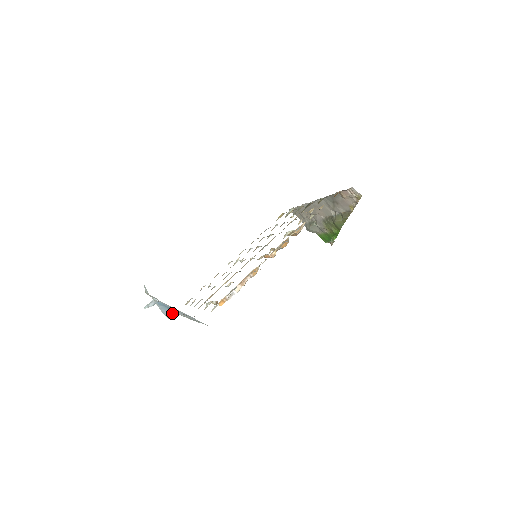
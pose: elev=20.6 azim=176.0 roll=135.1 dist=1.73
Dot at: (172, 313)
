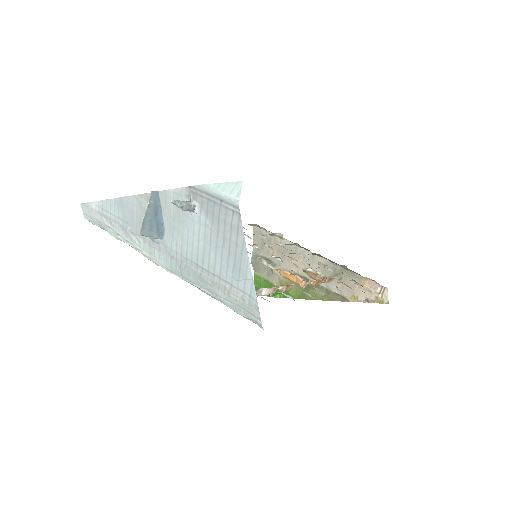
Dot at: (153, 233)
